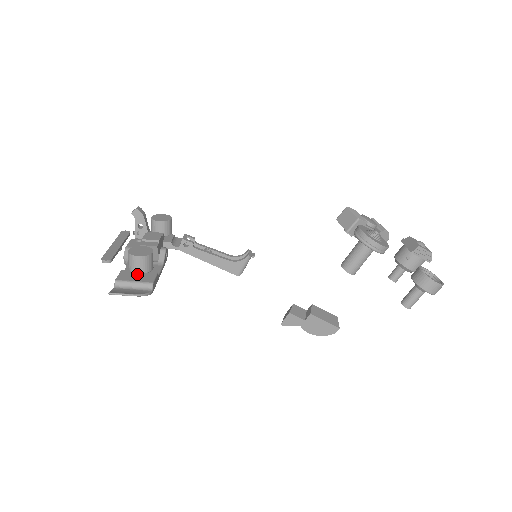
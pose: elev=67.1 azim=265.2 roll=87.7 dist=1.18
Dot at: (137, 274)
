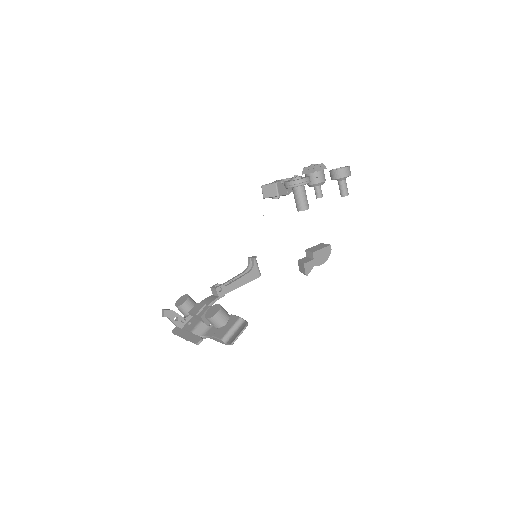
Dot at: (224, 326)
